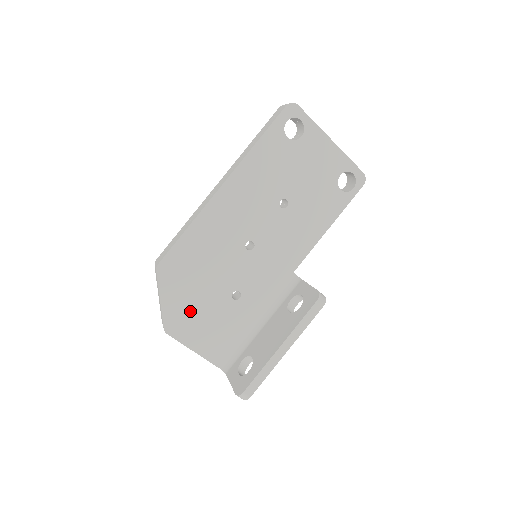
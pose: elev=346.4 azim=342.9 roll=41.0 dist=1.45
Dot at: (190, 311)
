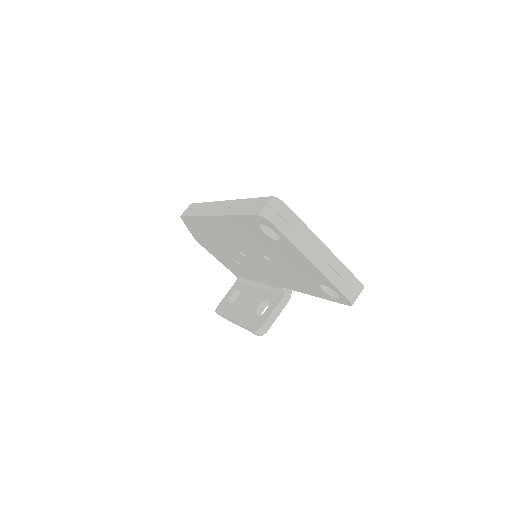
Dot at: (209, 246)
